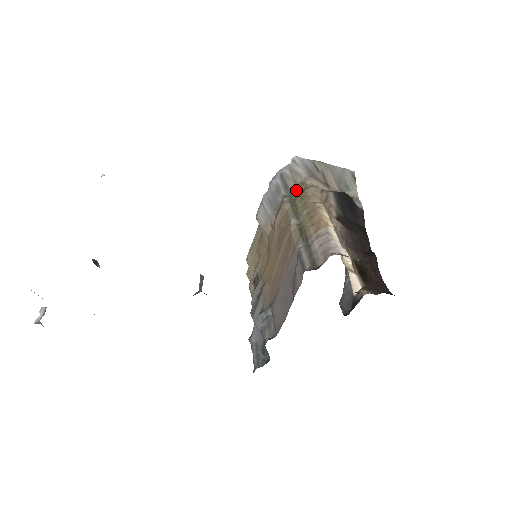
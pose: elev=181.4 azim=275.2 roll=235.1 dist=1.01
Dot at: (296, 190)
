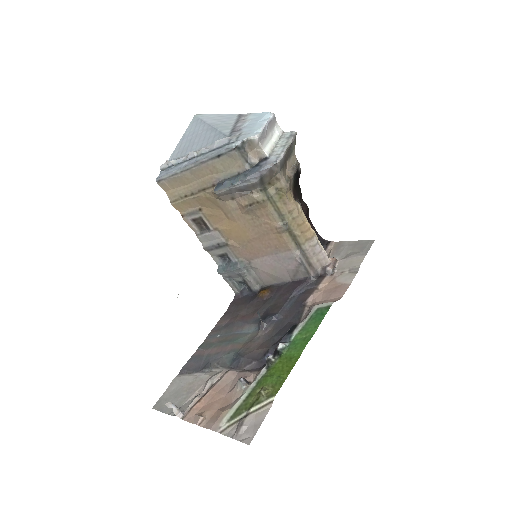
Dot at: (270, 184)
